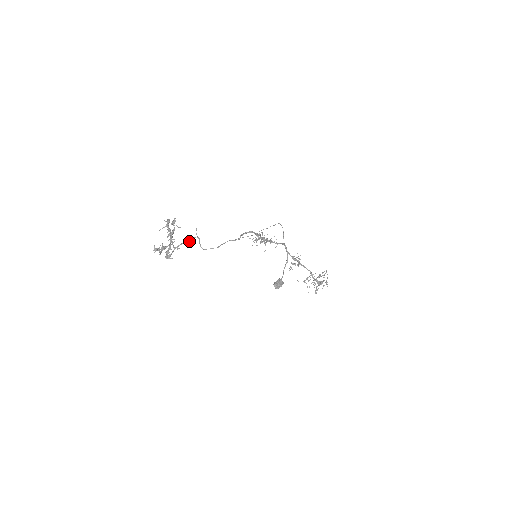
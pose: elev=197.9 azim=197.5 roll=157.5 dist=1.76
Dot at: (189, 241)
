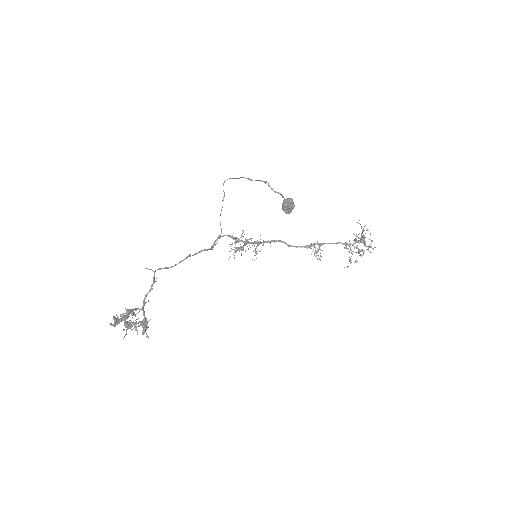
Dot at: (151, 286)
